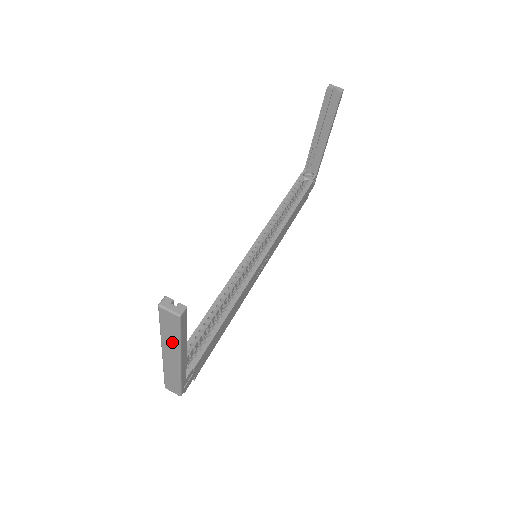
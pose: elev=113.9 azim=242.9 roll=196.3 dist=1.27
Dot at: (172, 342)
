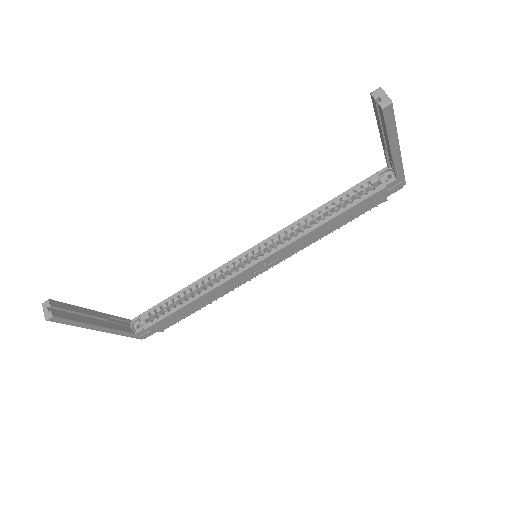
Dot at: occluded
